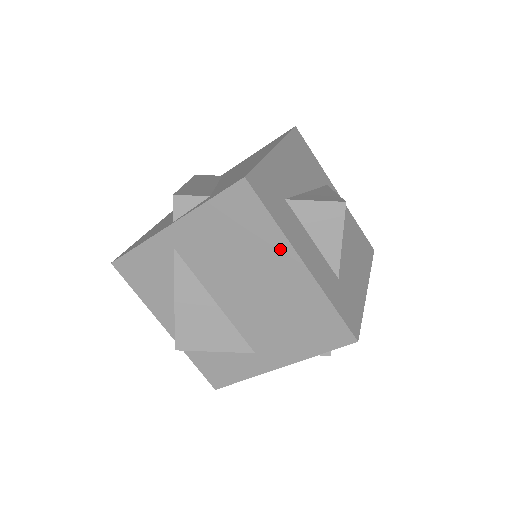
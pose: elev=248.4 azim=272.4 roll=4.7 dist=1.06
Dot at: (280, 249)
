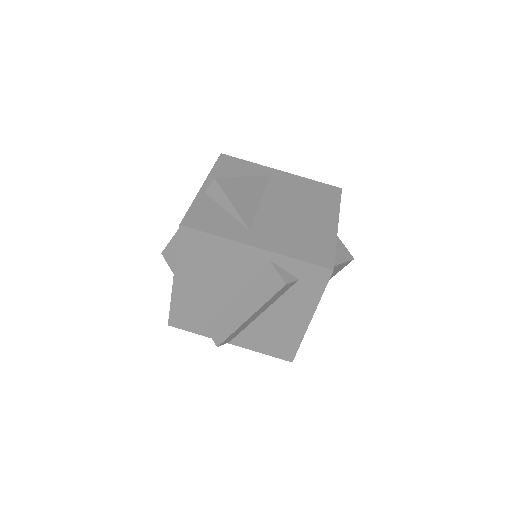
Dot at: (331, 212)
